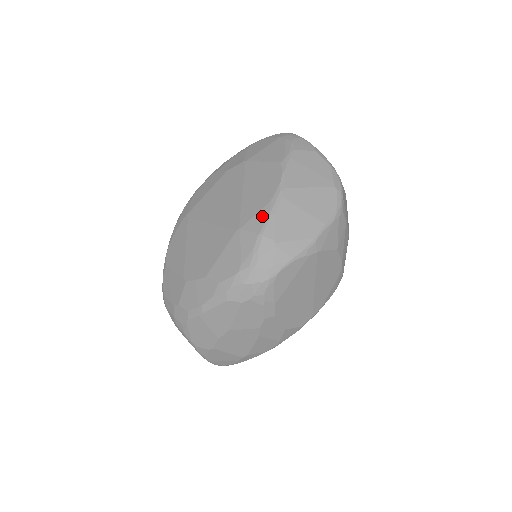
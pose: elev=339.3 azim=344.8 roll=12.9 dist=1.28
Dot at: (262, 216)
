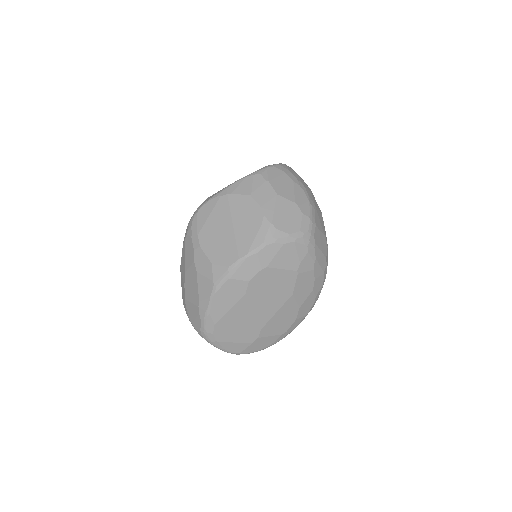
Dot at: occluded
